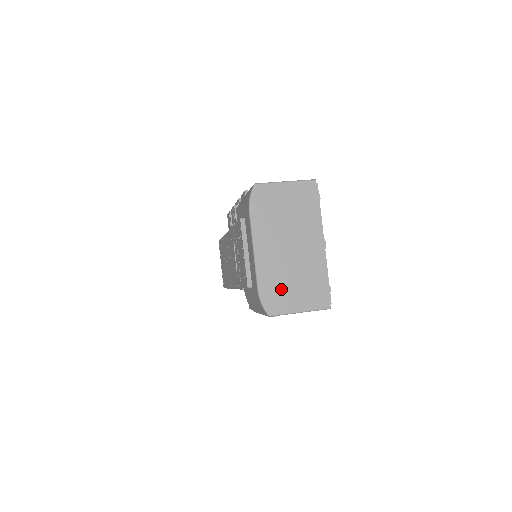
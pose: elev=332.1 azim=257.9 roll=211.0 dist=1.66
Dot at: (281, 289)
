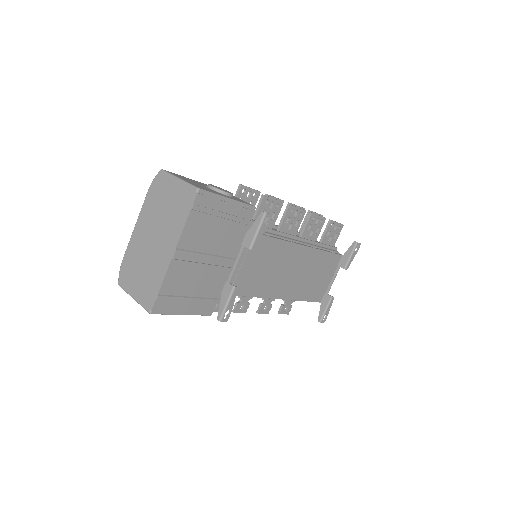
Dot at: (133, 269)
